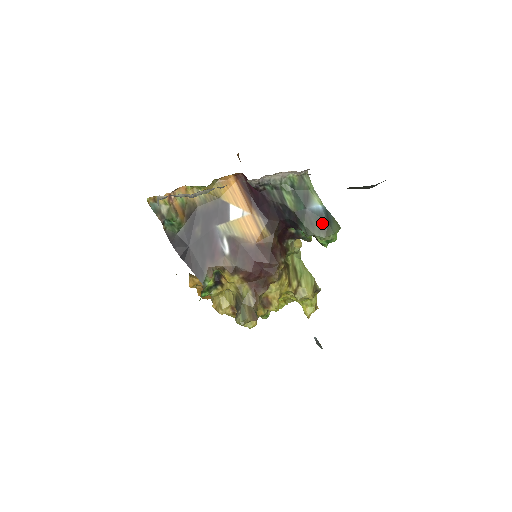
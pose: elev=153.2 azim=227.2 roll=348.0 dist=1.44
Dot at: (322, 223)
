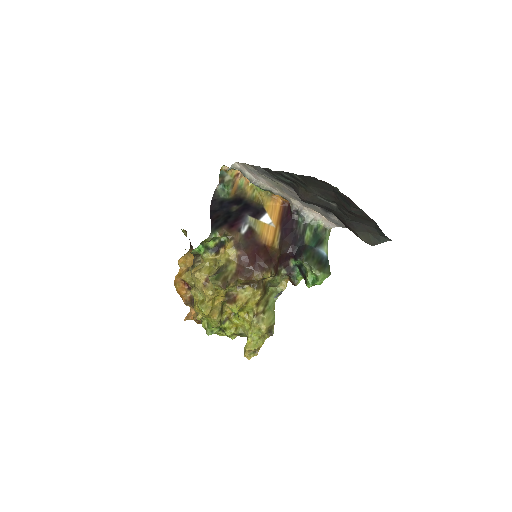
Dot at: (320, 262)
